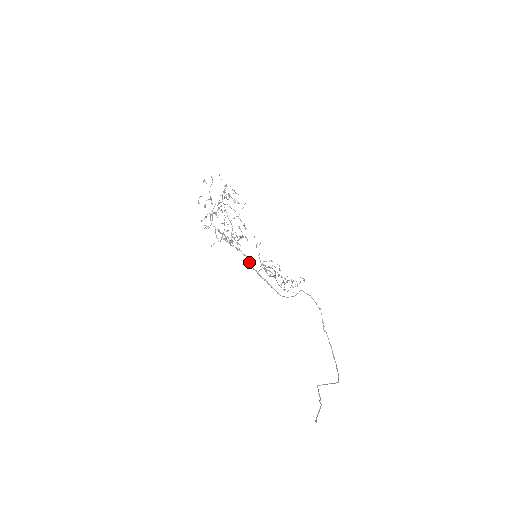
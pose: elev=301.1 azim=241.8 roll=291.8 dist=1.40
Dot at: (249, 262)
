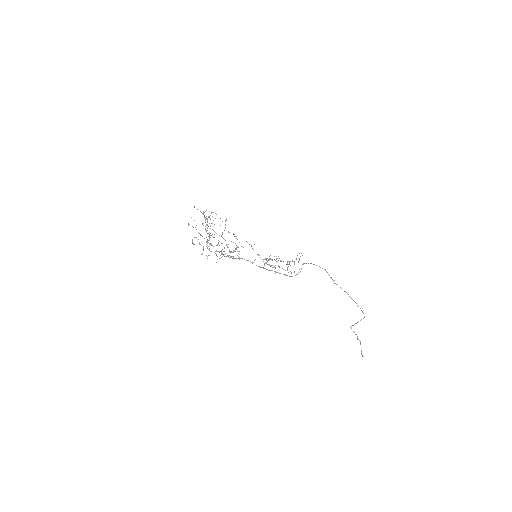
Dot at: occluded
